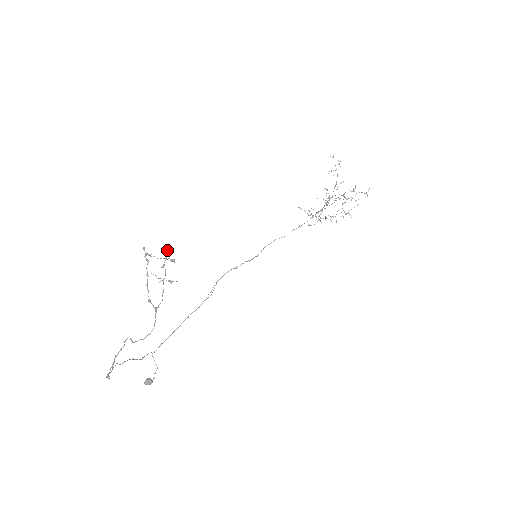
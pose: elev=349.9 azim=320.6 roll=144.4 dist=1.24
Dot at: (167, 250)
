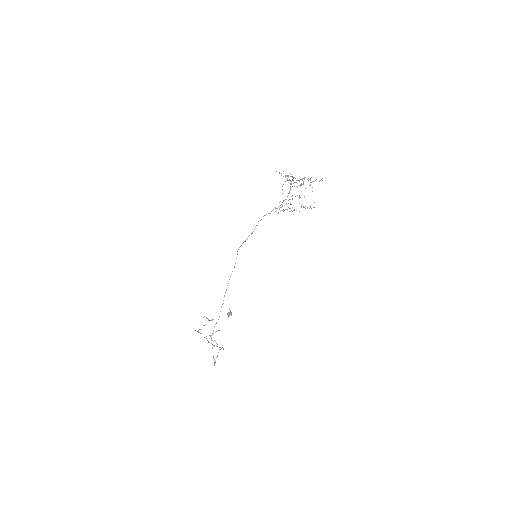
Dot at: occluded
